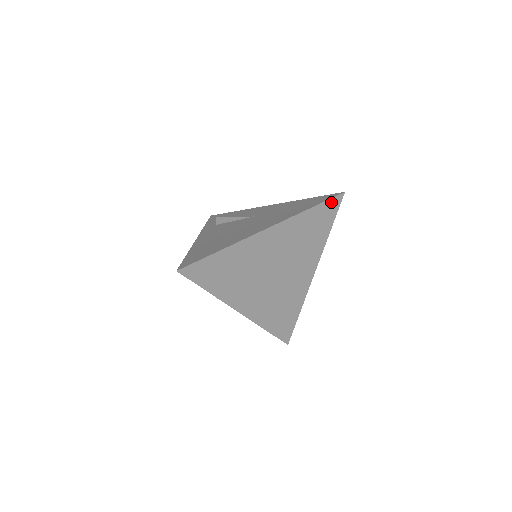
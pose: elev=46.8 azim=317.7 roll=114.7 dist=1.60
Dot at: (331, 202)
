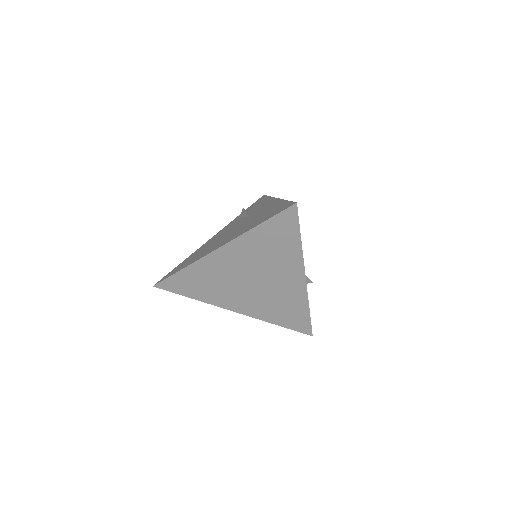
Dot at: (283, 215)
